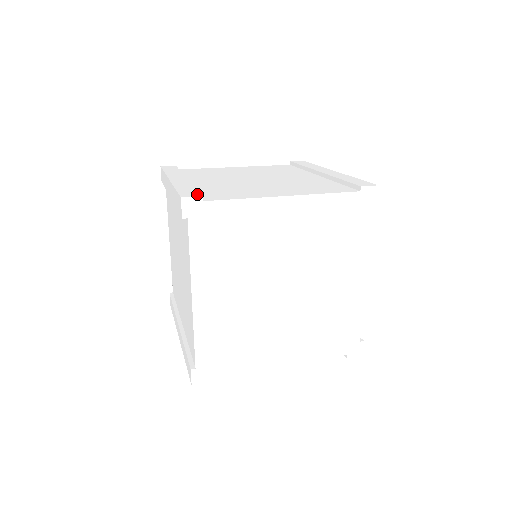
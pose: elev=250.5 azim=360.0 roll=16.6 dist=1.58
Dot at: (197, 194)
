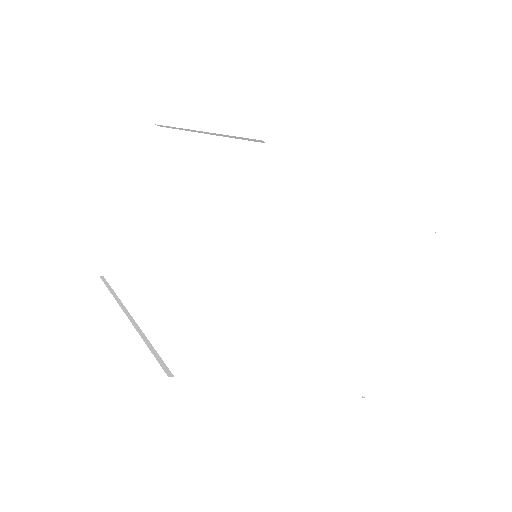
Dot at: occluded
